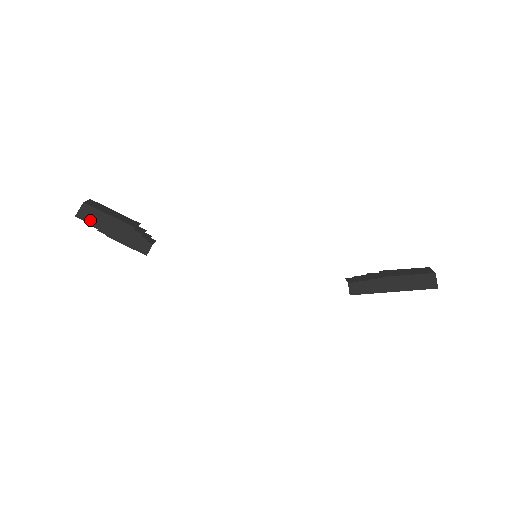
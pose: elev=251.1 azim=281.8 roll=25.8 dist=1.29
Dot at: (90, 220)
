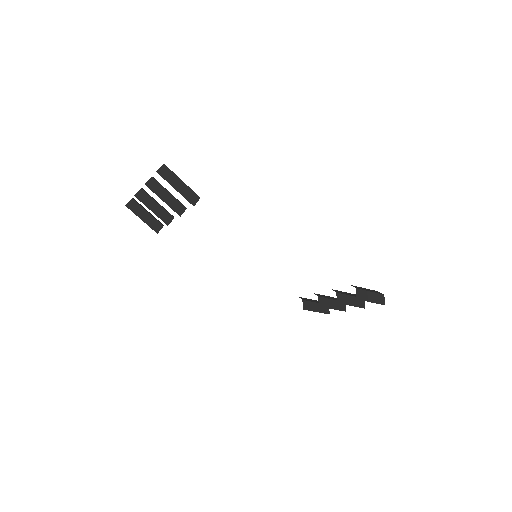
Dot at: (168, 179)
